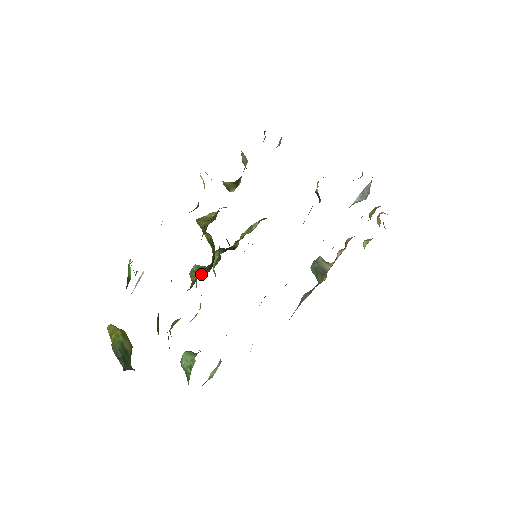
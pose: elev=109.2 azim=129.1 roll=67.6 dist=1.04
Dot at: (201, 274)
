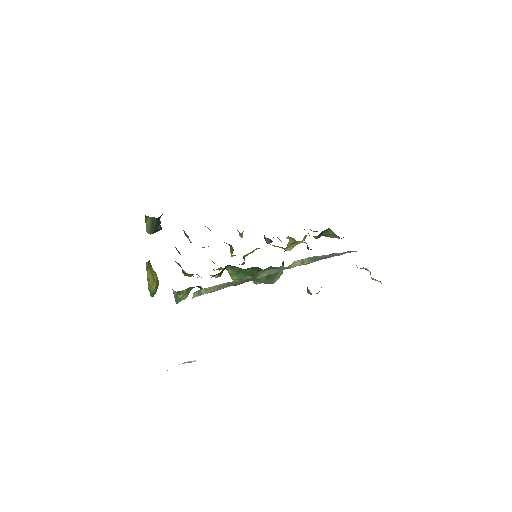
Dot at: occluded
